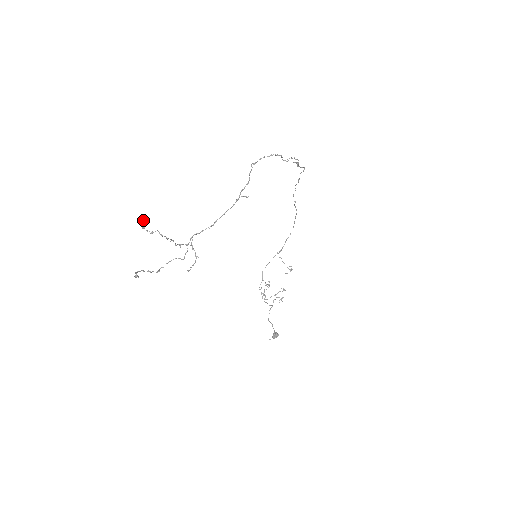
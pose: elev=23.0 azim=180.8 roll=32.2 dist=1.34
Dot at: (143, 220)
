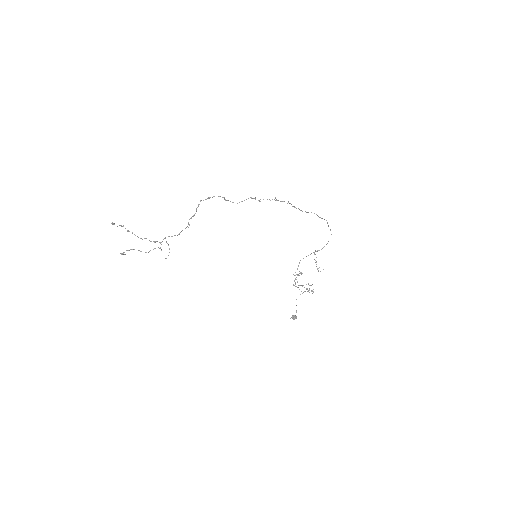
Dot at: occluded
